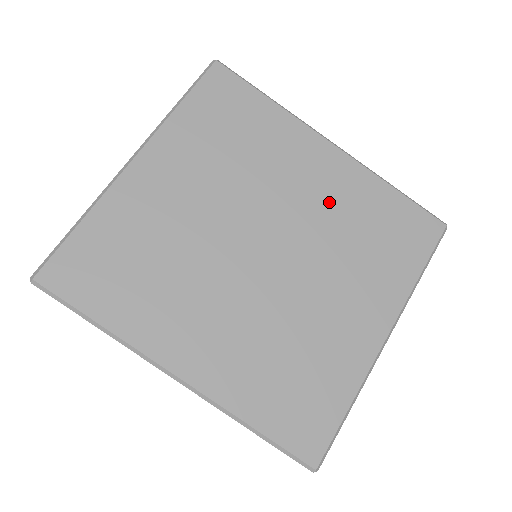
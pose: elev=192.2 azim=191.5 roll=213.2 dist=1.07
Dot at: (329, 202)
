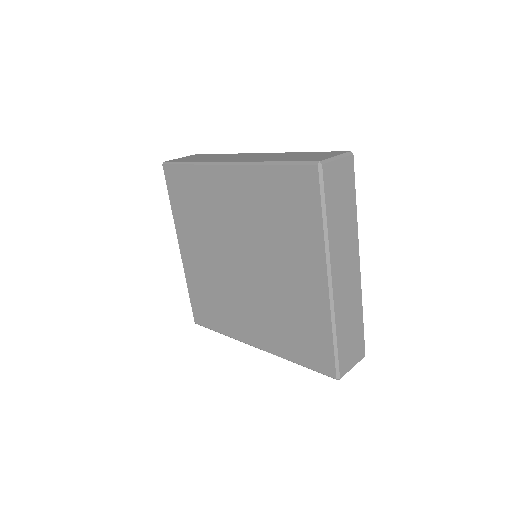
Dot at: (248, 208)
